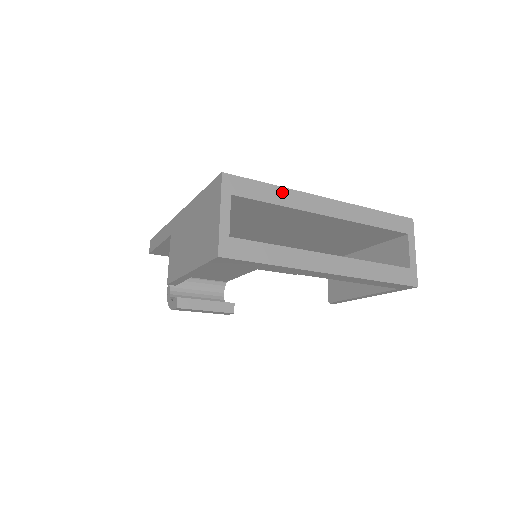
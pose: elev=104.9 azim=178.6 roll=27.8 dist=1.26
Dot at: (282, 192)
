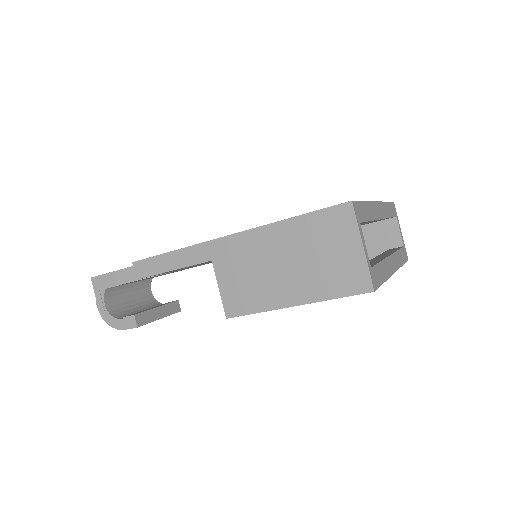
Dot at: (368, 206)
